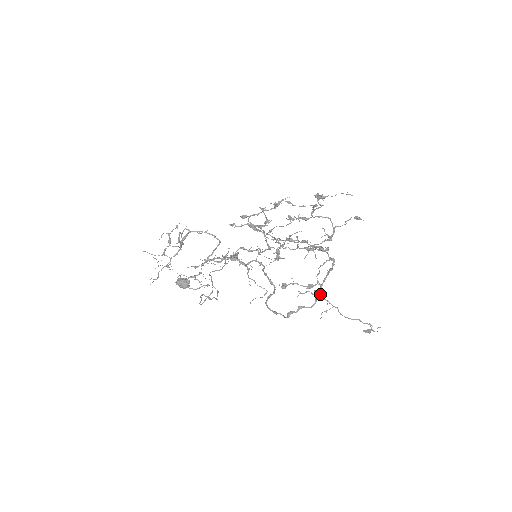
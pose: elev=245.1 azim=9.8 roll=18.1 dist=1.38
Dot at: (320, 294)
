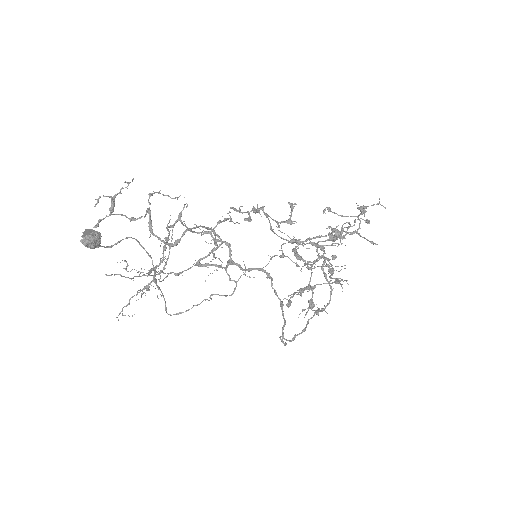
Dot at: (314, 305)
